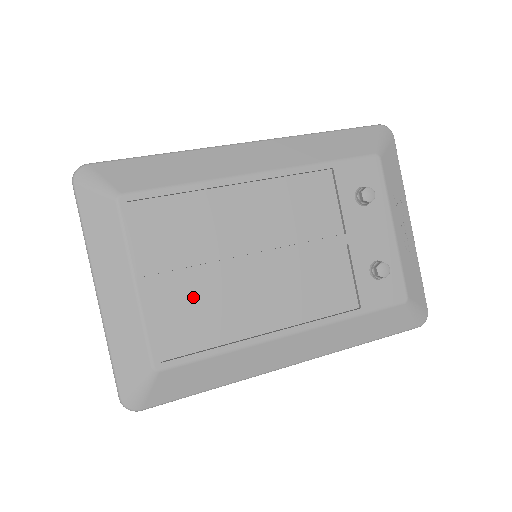
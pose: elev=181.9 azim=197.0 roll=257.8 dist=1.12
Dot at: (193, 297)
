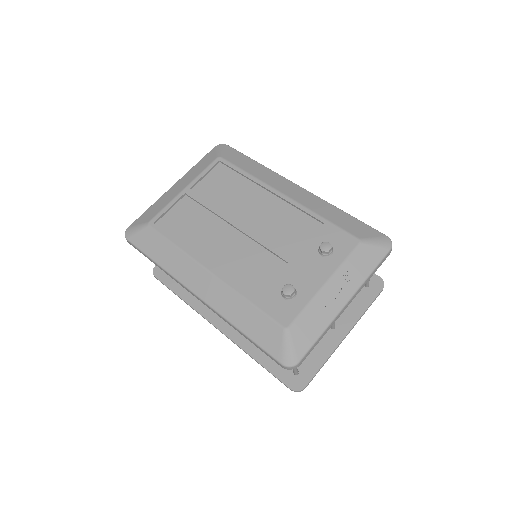
Dot at: (196, 215)
